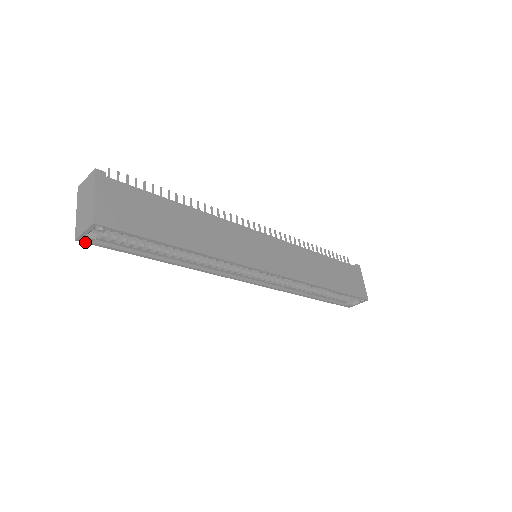
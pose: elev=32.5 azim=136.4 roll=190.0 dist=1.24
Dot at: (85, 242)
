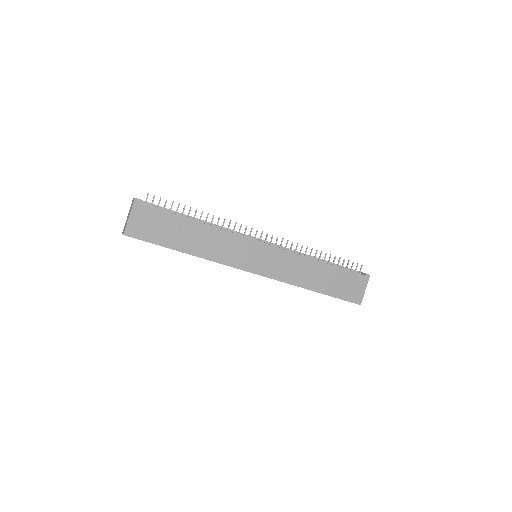
Dot at: occluded
